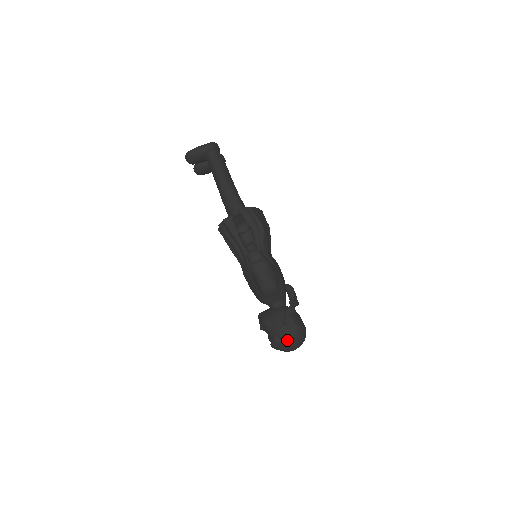
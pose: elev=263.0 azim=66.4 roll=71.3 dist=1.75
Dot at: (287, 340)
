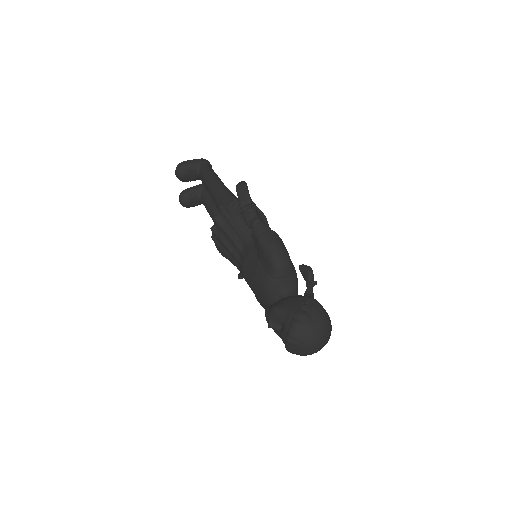
Dot at: (311, 321)
